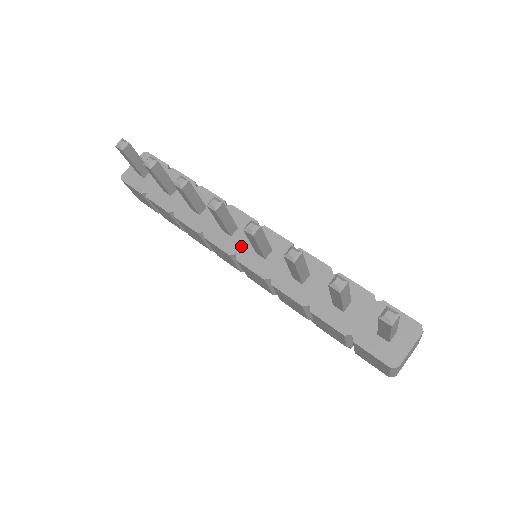
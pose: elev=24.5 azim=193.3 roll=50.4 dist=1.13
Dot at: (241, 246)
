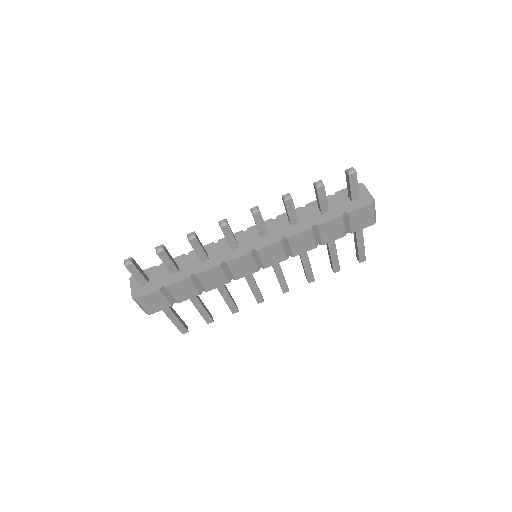
Dot at: (250, 244)
